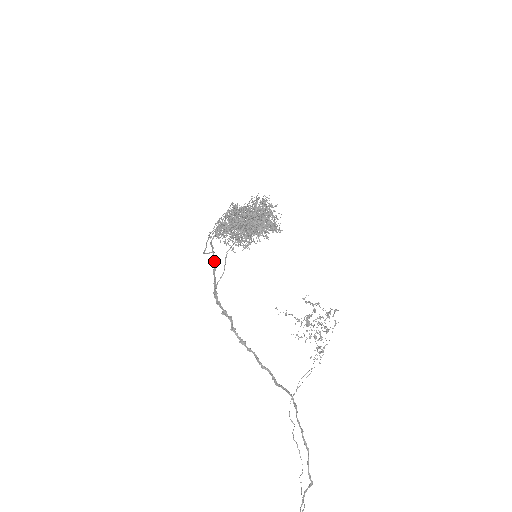
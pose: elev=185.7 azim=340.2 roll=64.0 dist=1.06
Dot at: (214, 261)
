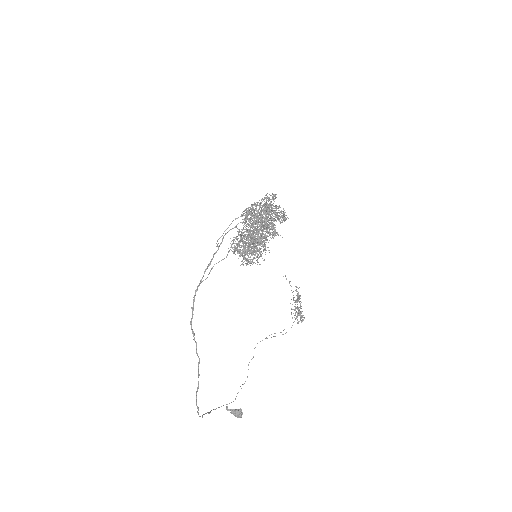
Dot at: (211, 260)
